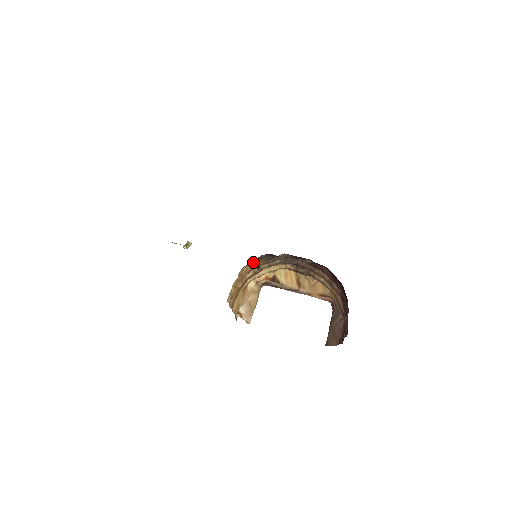
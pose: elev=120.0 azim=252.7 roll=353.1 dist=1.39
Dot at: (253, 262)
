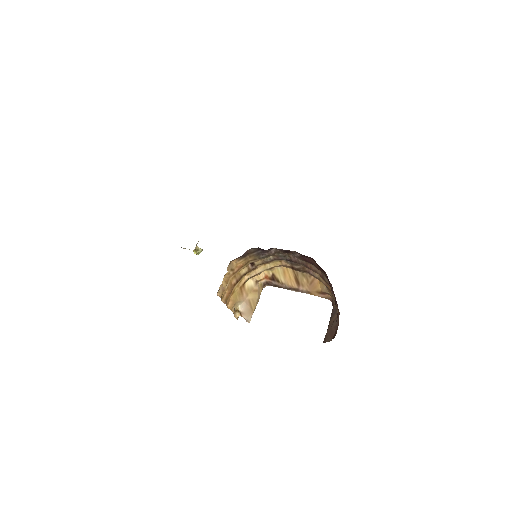
Dot at: (242, 256)
